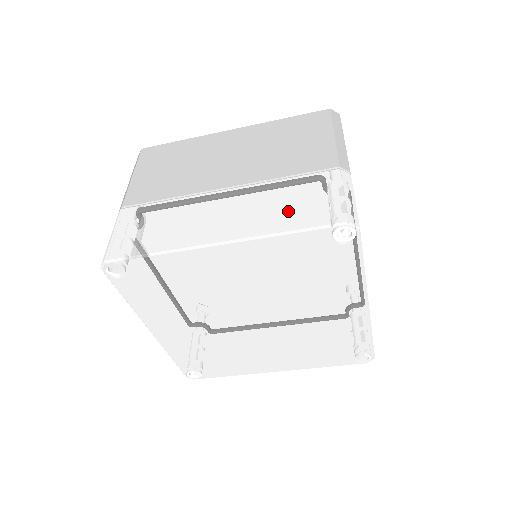
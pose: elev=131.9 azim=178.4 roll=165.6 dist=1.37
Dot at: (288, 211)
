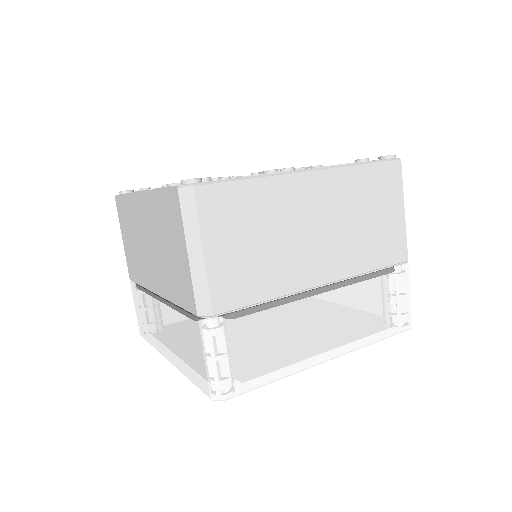
Dot at: (185, 356)
